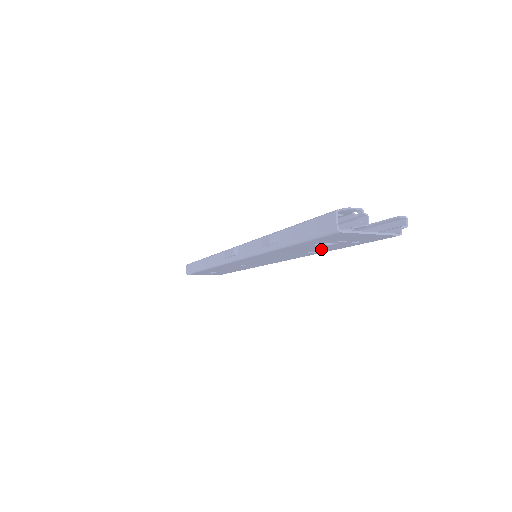
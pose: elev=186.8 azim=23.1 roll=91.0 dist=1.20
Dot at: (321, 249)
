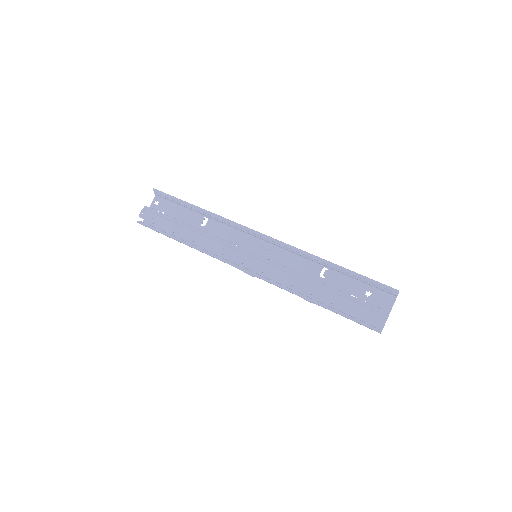
Dot at: (335, 282)
